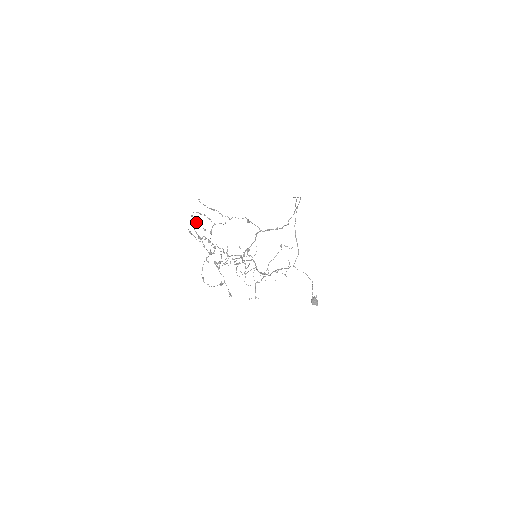
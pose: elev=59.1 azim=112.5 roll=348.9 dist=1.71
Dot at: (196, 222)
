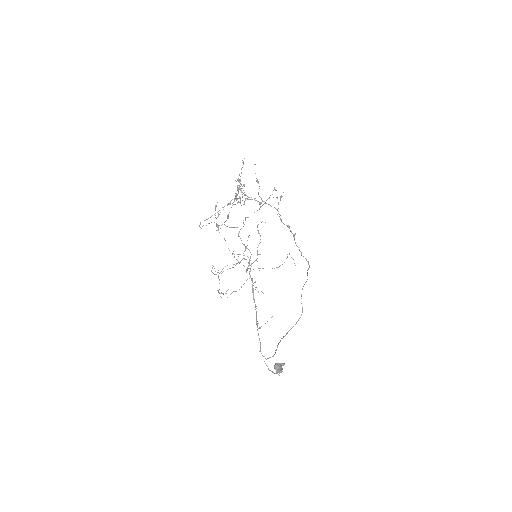
Dot at: occluded
